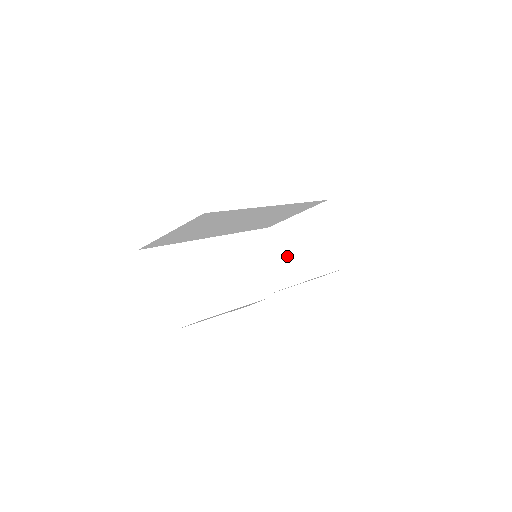
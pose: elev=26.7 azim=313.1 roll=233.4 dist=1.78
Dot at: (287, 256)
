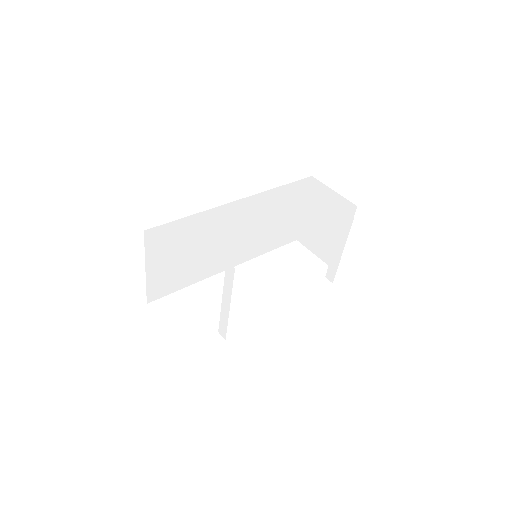
Dot at: (323, 252)
